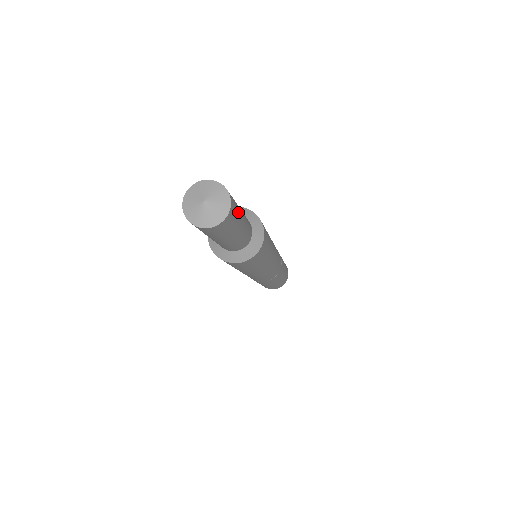
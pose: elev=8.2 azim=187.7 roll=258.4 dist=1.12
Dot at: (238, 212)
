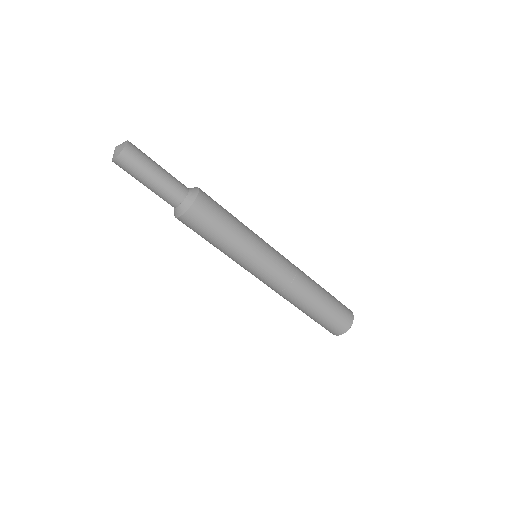
Dot at: (146, 155)
